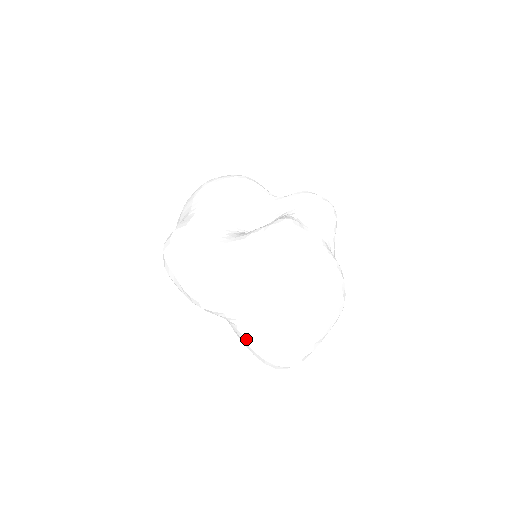
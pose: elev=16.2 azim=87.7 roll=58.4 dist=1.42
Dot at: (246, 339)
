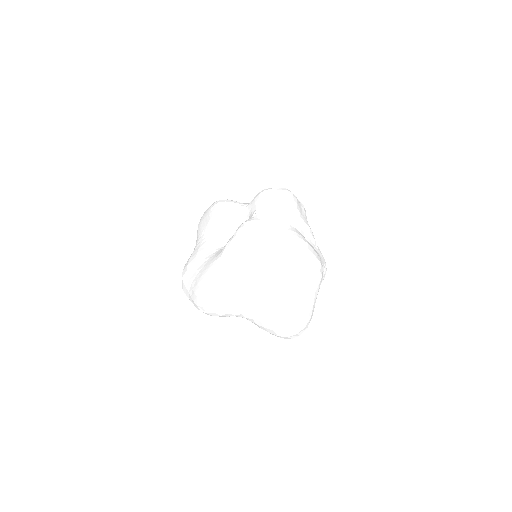
Dot at: (258, 325)
